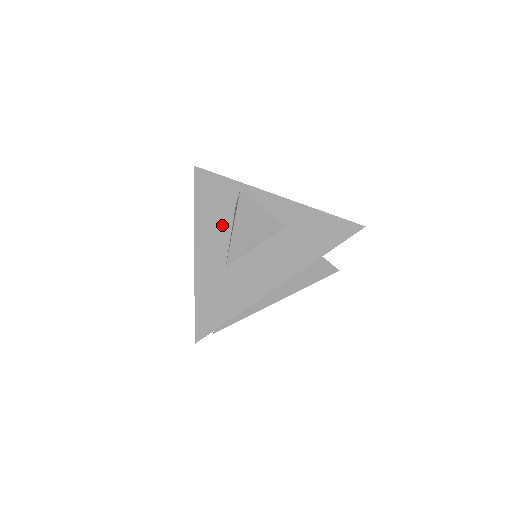
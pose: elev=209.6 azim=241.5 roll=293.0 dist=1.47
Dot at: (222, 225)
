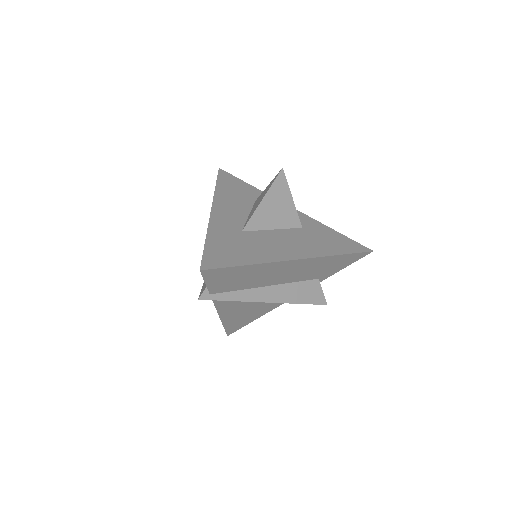
Dot at: (241, 206)
